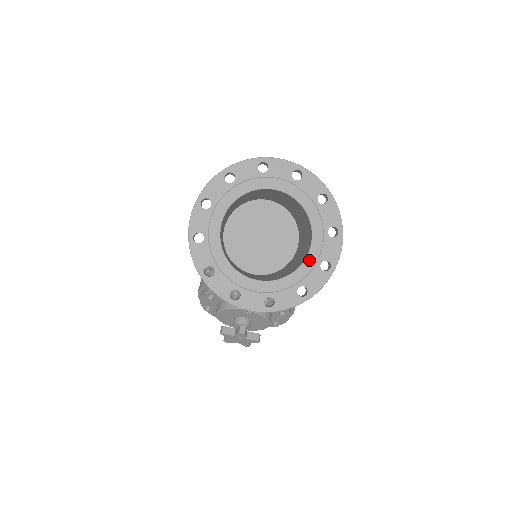
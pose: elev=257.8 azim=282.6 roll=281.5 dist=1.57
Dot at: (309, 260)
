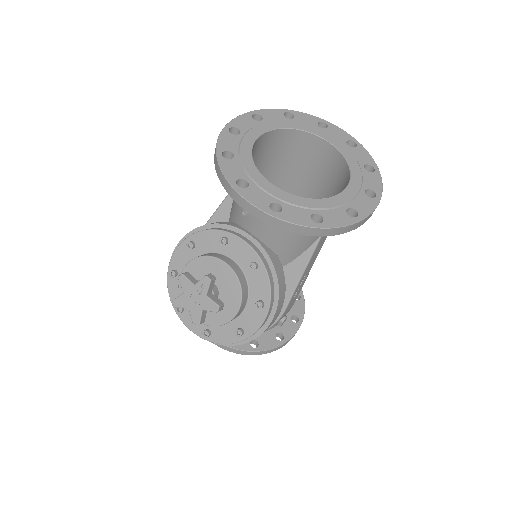
Dot at: (337, 199)
